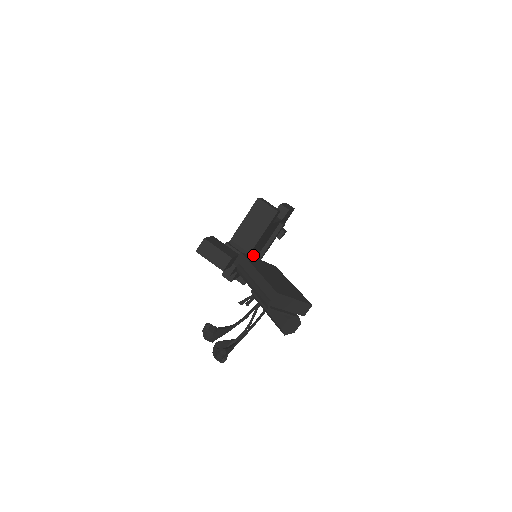
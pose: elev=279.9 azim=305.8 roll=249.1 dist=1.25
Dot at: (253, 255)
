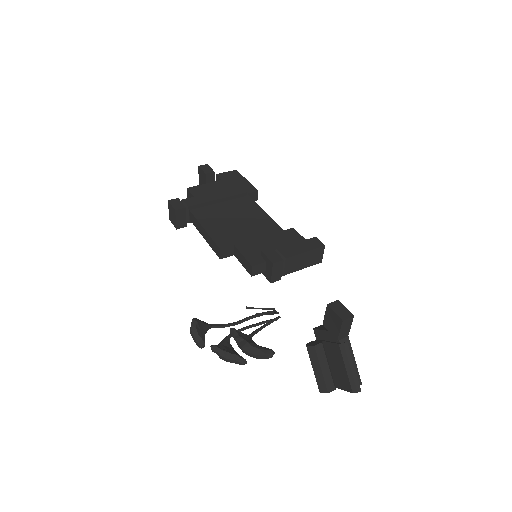
Dot at: occluded
